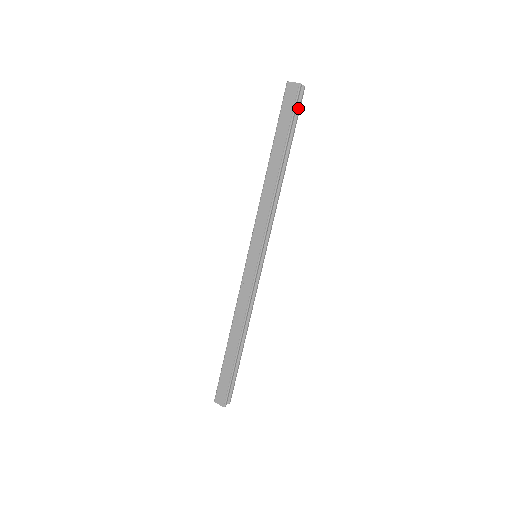
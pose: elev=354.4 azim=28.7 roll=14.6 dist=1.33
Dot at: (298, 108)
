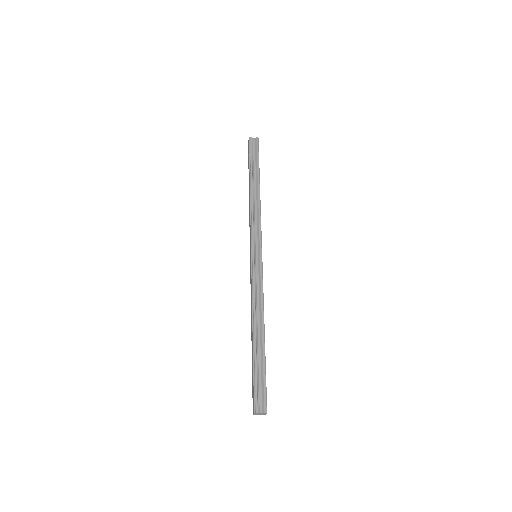
Dot at: (256, 150)
